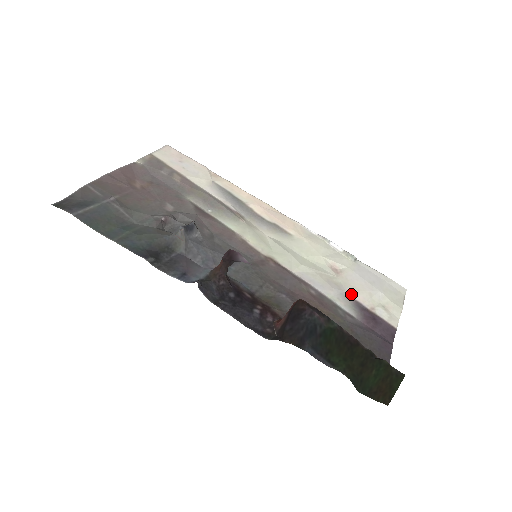
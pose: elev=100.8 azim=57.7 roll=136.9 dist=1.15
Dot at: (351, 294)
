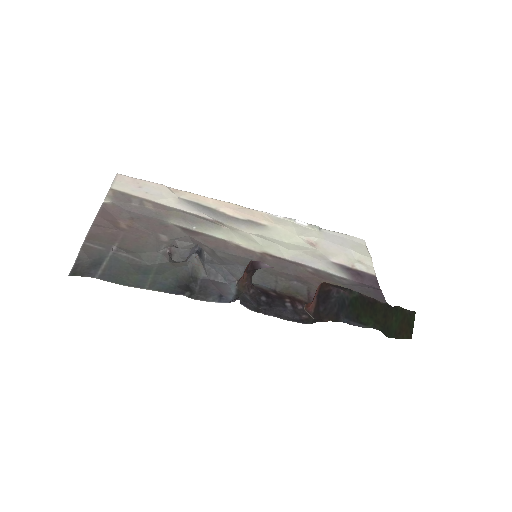
Dot at: (334, 260)
